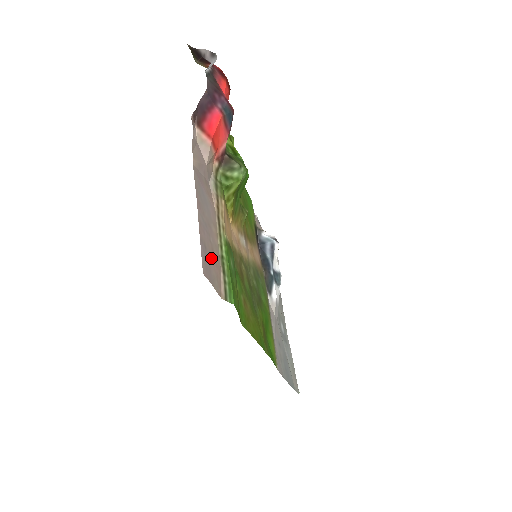
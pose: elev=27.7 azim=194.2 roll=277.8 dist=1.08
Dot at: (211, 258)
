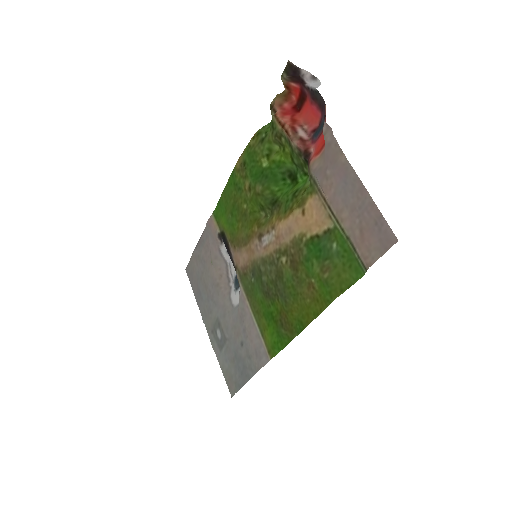
Dot at: (369, 234)
